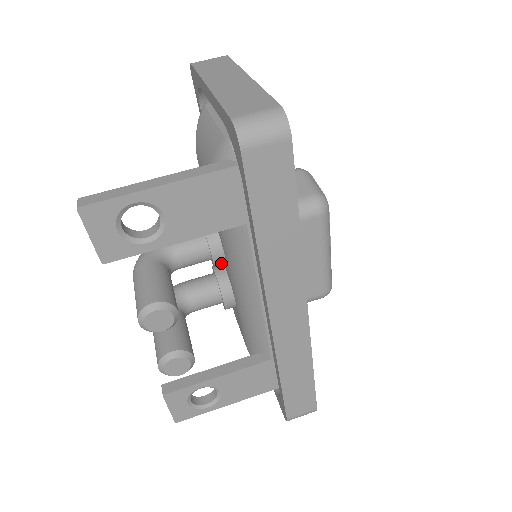
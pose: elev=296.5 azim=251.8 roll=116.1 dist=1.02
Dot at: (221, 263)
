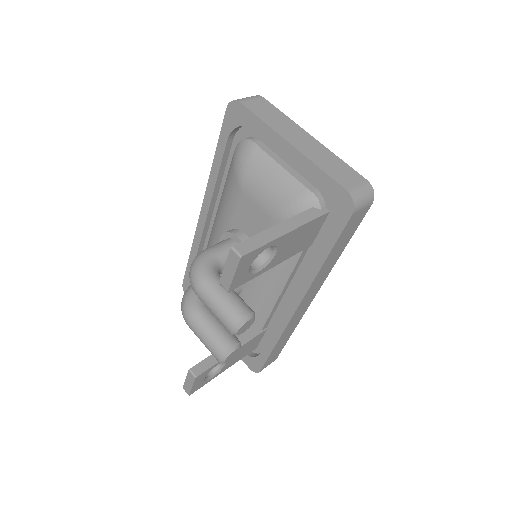
Dot at: occluded
